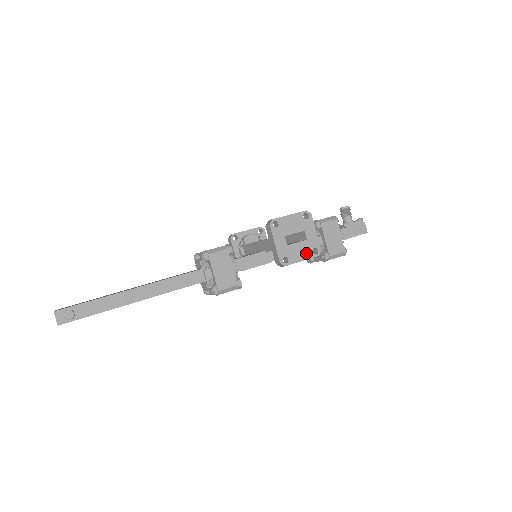
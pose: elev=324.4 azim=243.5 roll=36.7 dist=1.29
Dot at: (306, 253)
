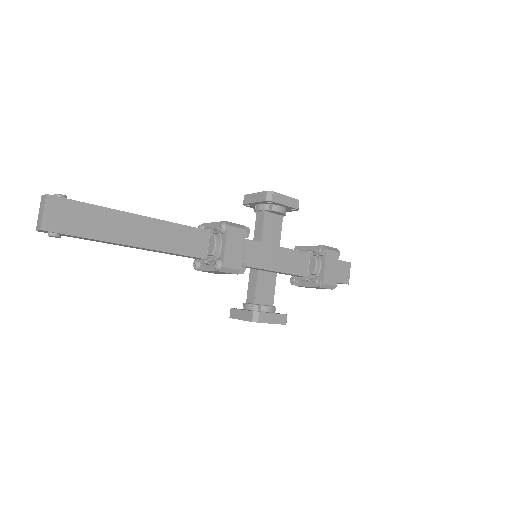
Dot at: occluded
